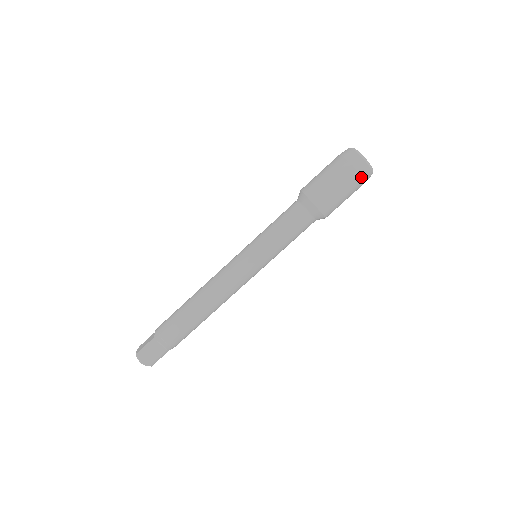
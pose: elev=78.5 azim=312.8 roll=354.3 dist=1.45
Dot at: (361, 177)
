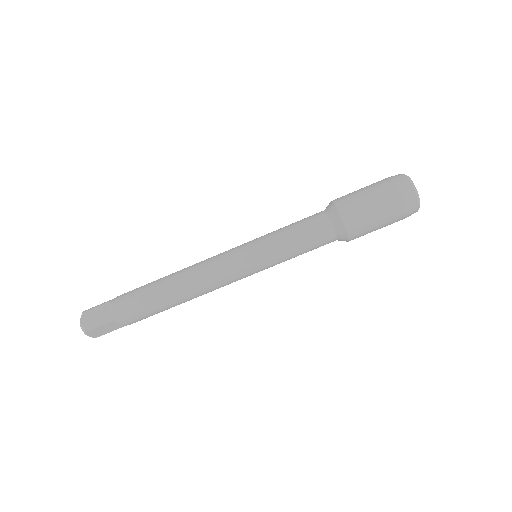
Dot at: (404, 218)
